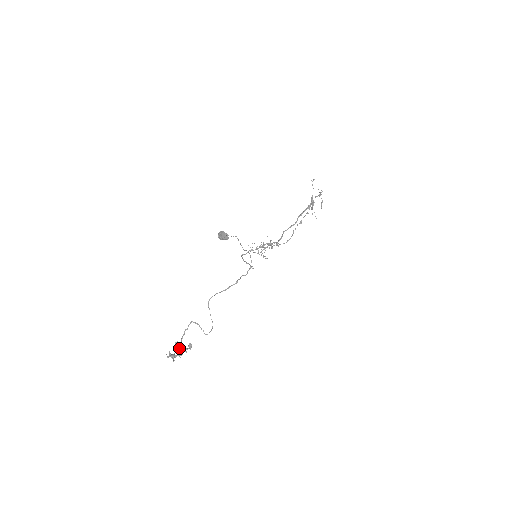
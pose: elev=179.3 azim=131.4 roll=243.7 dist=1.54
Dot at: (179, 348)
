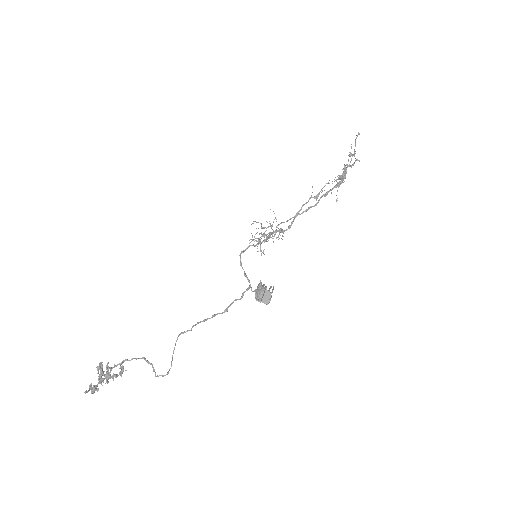
Dot at: (104, 371)
